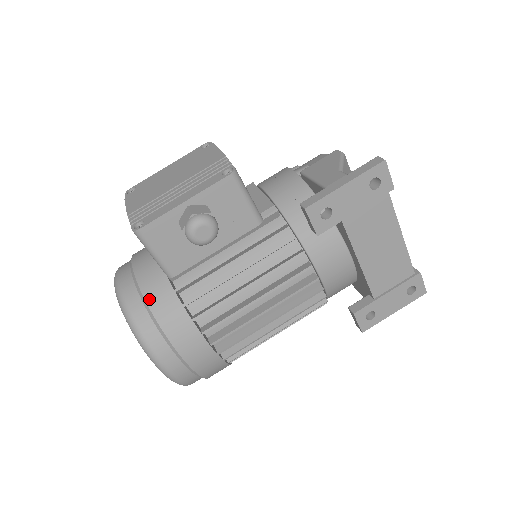
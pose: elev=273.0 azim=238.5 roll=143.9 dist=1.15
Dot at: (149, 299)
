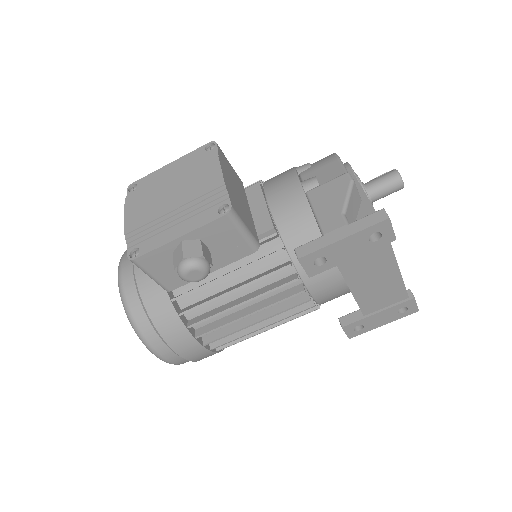
Dot at: (147, 305)
